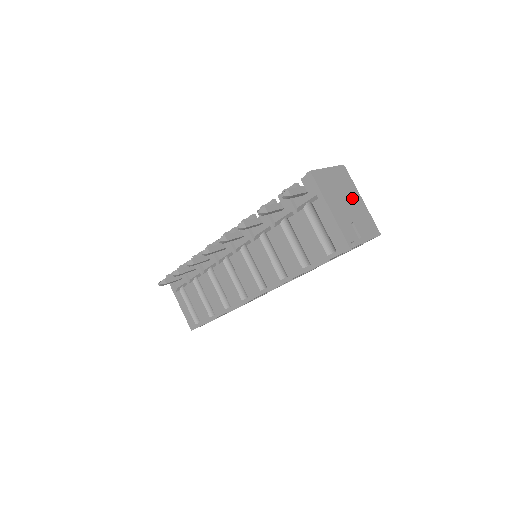
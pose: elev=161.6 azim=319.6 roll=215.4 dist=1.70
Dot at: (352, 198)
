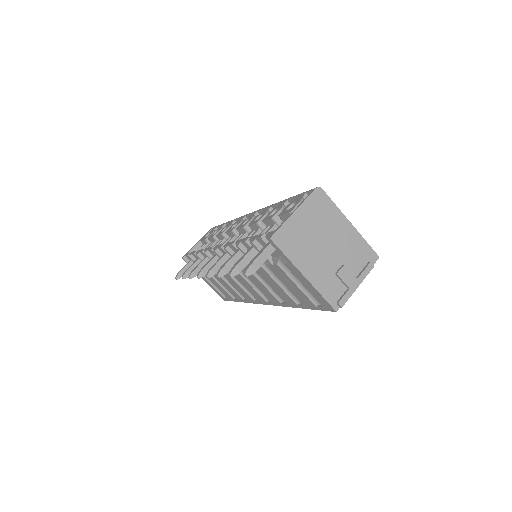
Dot at: (334, 232)
